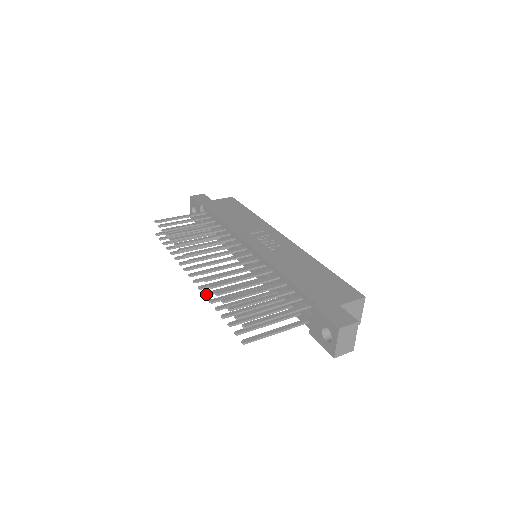
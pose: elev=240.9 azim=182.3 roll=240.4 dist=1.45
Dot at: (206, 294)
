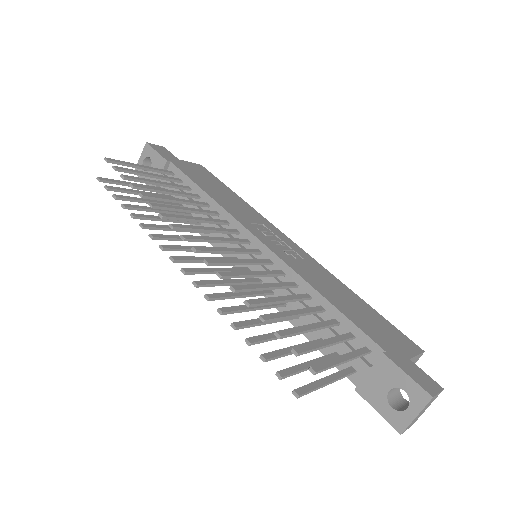
Dot at: (210, 297)
